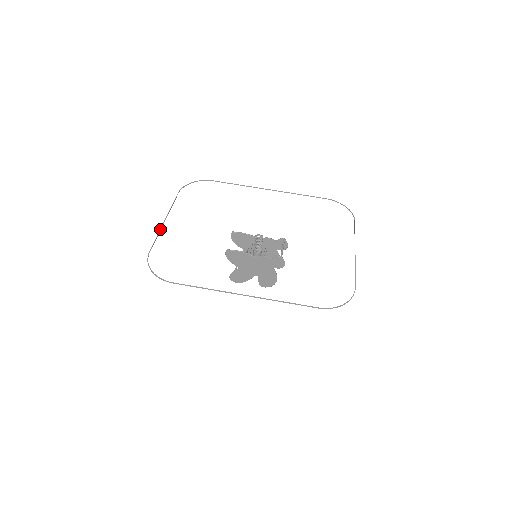
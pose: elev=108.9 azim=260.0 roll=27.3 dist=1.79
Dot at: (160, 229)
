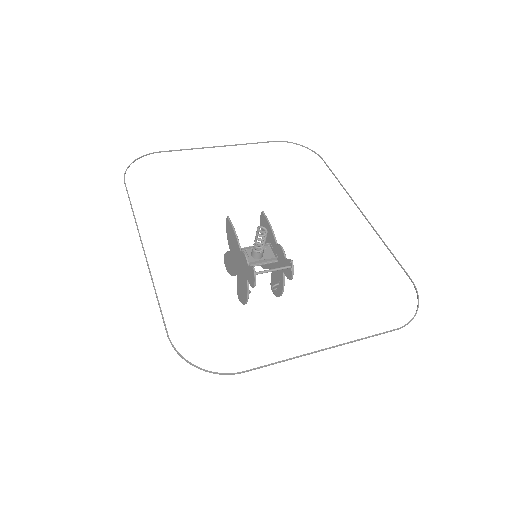
Dot at: (202, 147)
